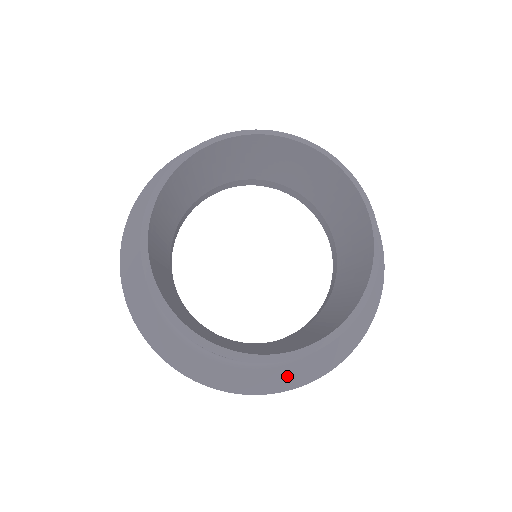
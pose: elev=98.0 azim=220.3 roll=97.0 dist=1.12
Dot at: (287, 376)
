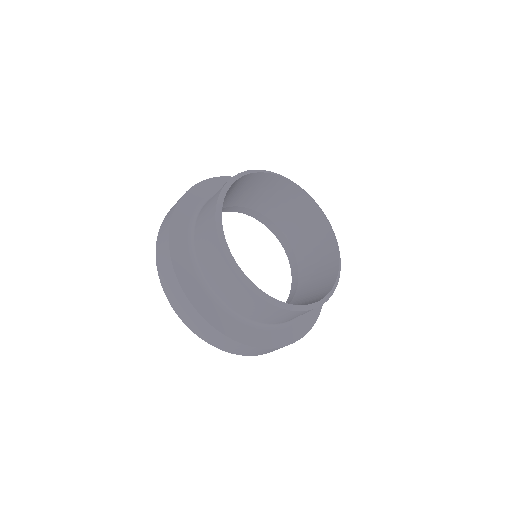
Dot at: (206, 305)
